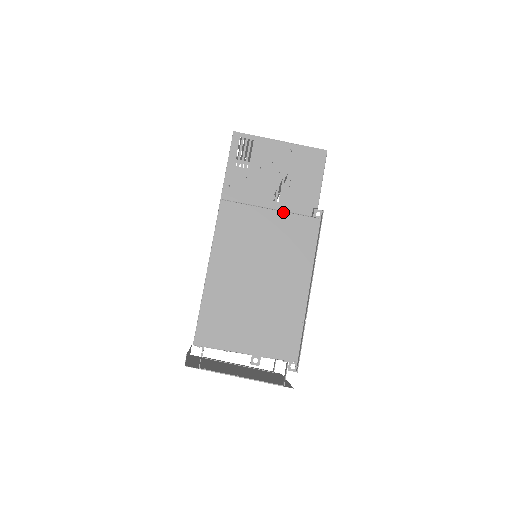
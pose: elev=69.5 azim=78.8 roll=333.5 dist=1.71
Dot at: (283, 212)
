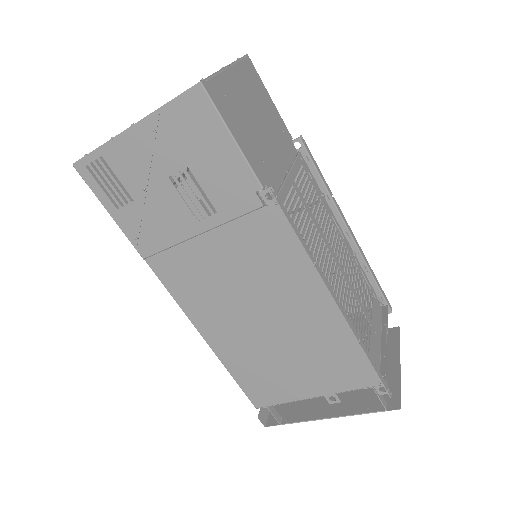
Dot at: (223, 226)
